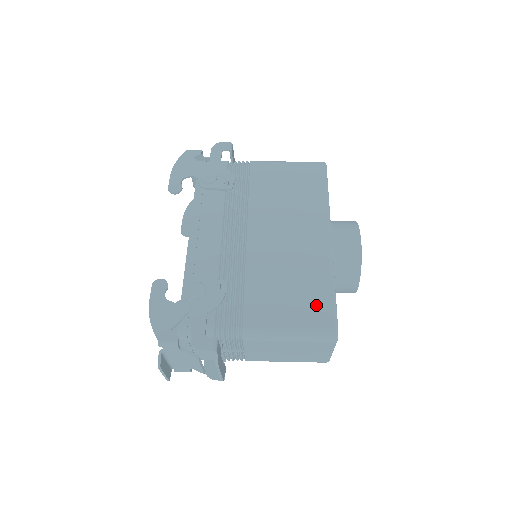
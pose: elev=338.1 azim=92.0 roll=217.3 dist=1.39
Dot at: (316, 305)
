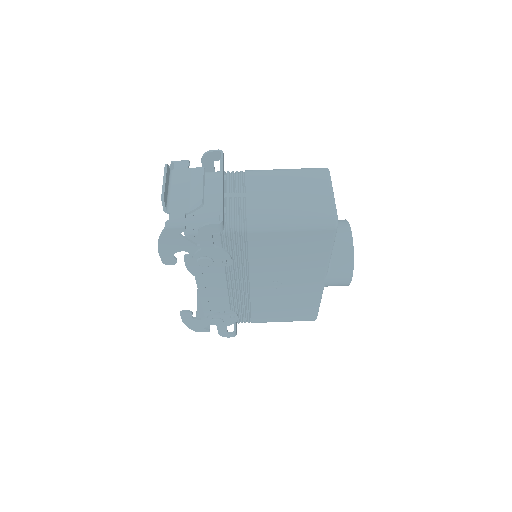
Dot at: (304, 313)
